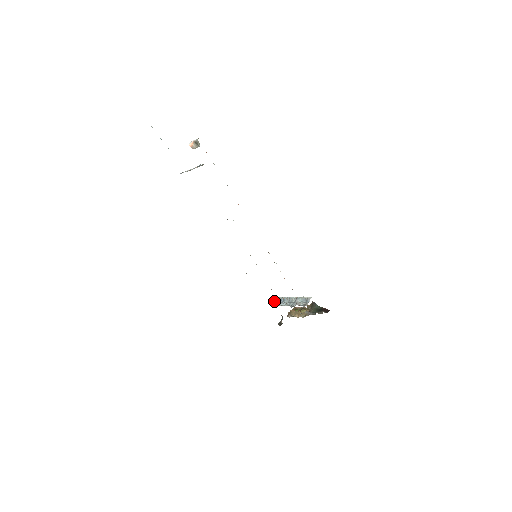
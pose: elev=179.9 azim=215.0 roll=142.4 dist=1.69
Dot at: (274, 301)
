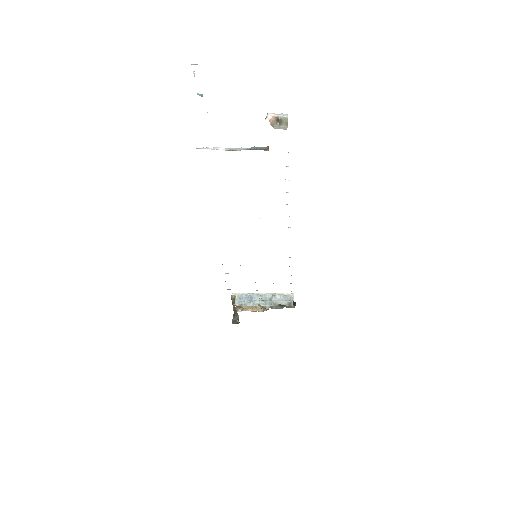
Dot at: (237, 299)
